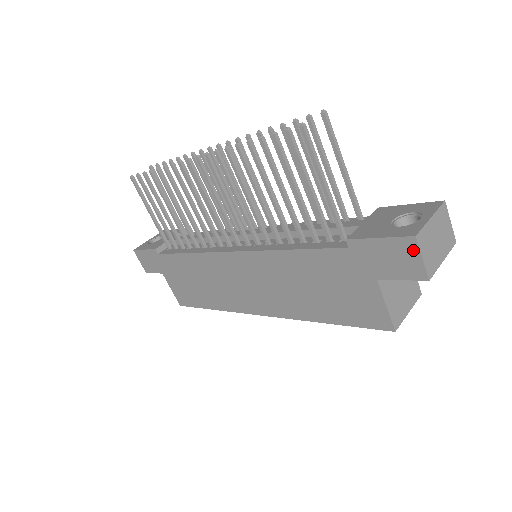
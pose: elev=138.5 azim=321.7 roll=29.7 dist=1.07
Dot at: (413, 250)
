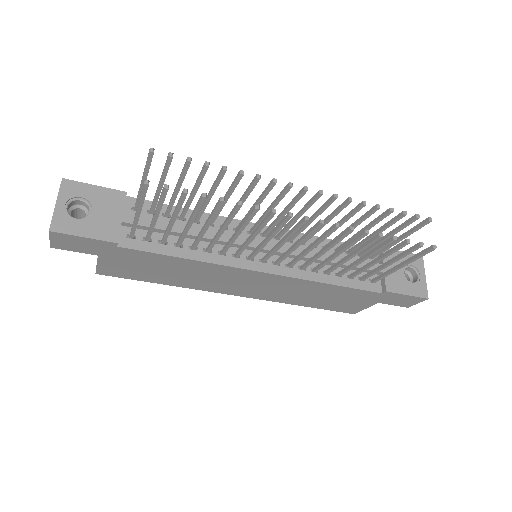
Dot at: (419, 301)
